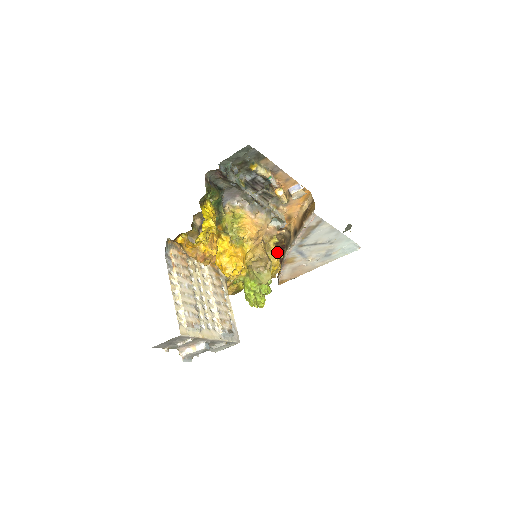
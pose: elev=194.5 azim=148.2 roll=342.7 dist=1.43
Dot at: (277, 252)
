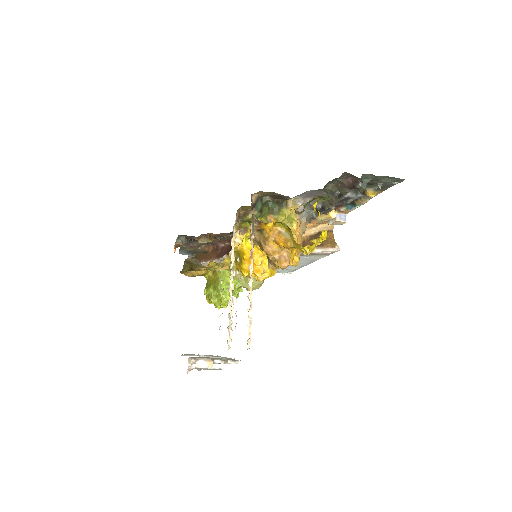
Dot at: occluded
